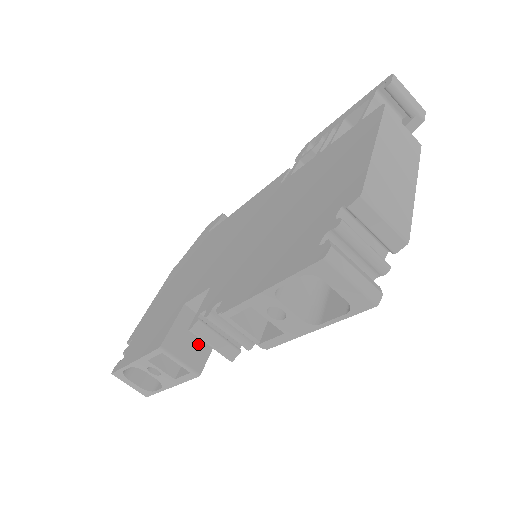
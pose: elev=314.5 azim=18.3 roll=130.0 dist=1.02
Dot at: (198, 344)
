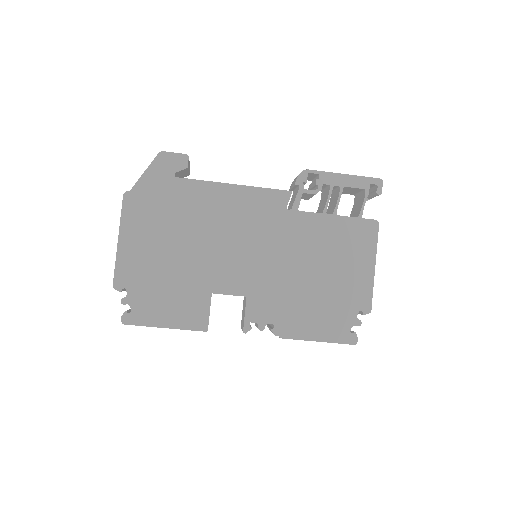
Dot at: occluded
